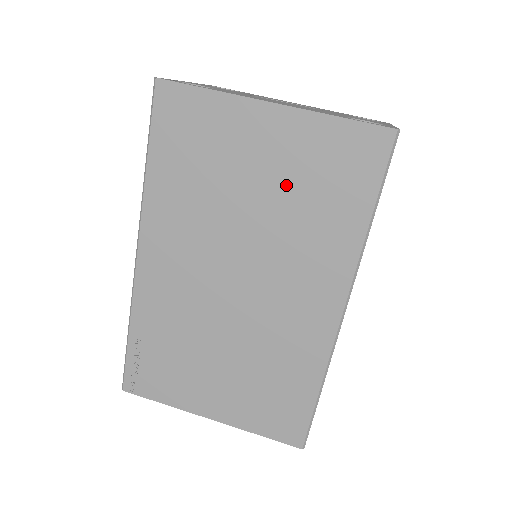
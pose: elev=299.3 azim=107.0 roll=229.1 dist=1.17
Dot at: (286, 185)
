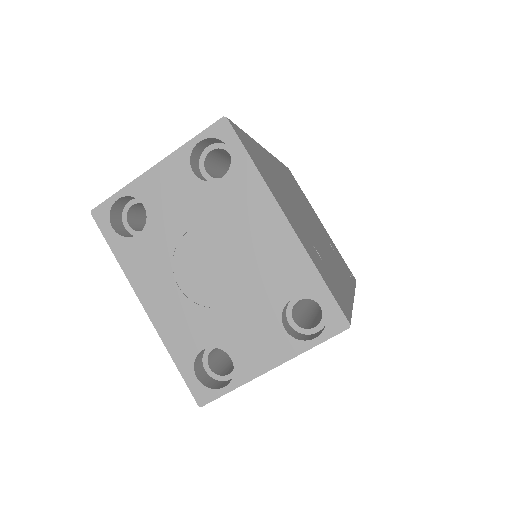
Dot at: occluded
